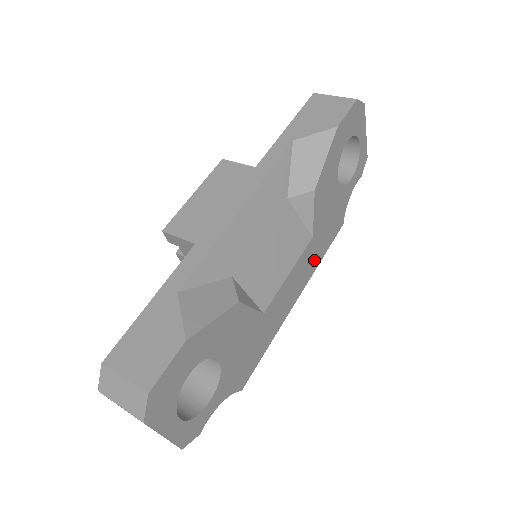
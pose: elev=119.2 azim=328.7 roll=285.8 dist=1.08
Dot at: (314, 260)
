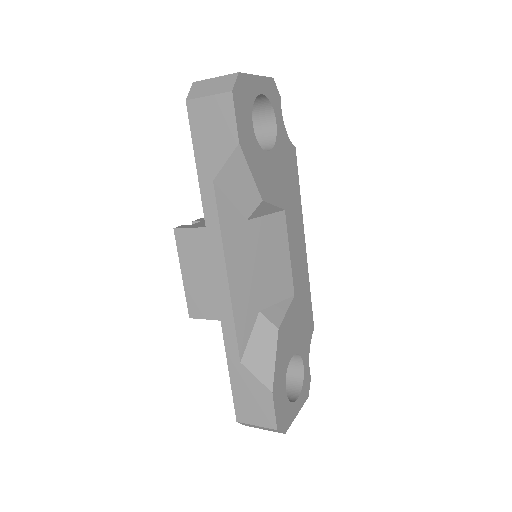
Dot at: (296, 209)
